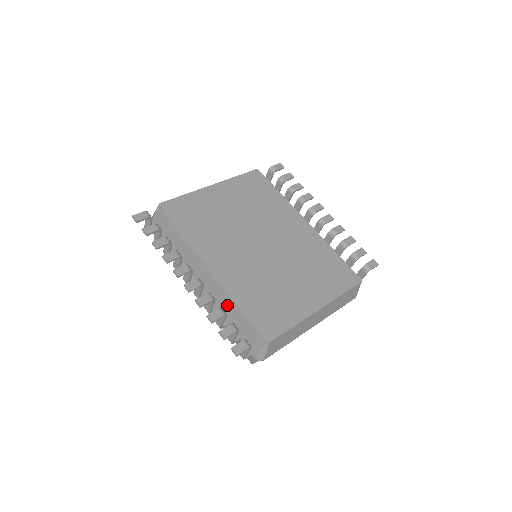
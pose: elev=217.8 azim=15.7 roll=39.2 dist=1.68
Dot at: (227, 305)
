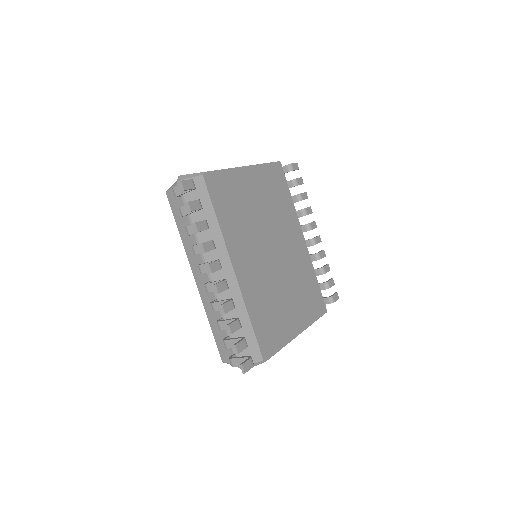
Dot at: (236, 311)
